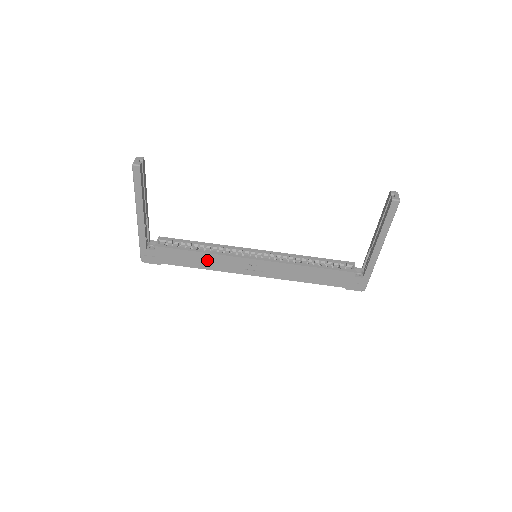
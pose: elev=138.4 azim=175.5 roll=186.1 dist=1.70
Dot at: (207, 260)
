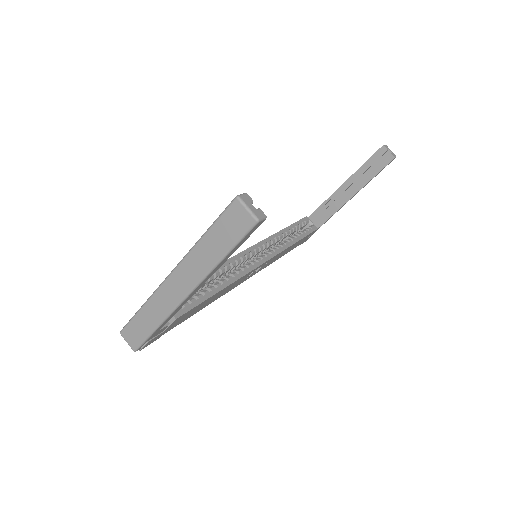
Dot at: (220, 293)
